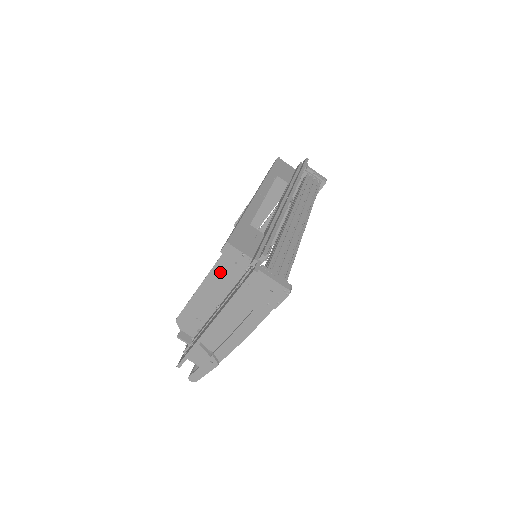
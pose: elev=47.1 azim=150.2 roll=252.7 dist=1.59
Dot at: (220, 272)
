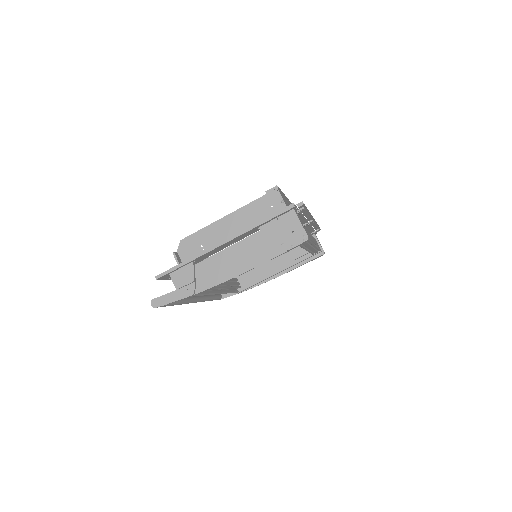
Dot at: (253, 209)
